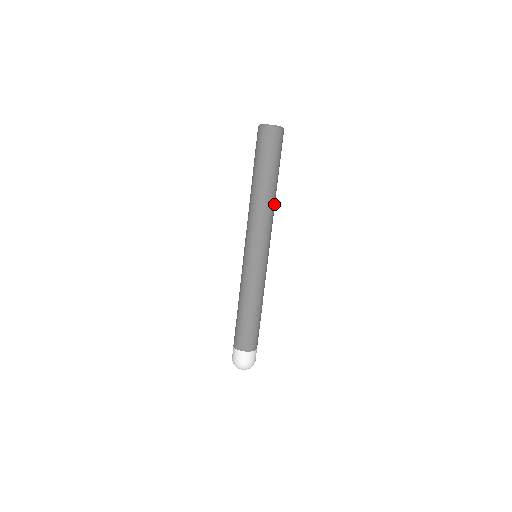
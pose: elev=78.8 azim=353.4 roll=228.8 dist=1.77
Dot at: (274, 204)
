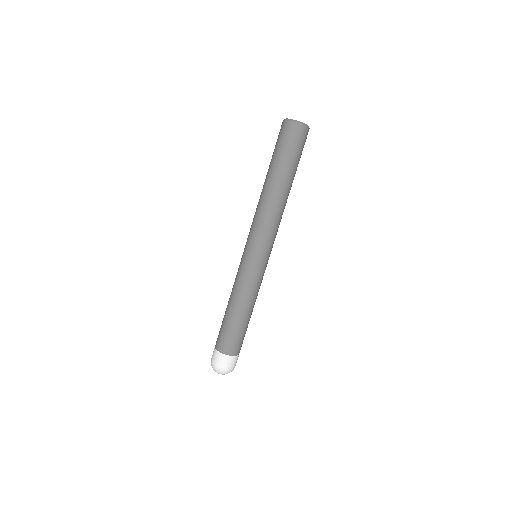
Dot at: (279, 203)
